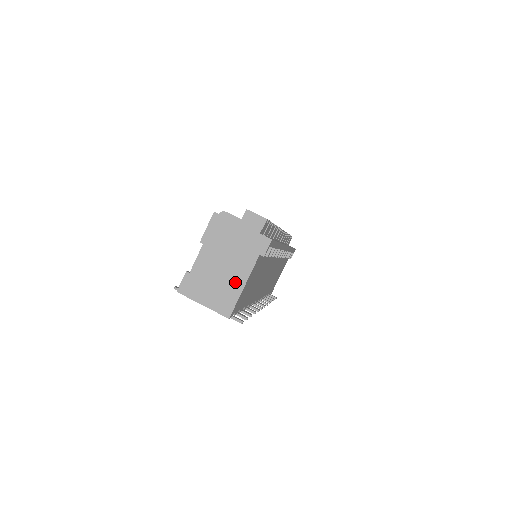
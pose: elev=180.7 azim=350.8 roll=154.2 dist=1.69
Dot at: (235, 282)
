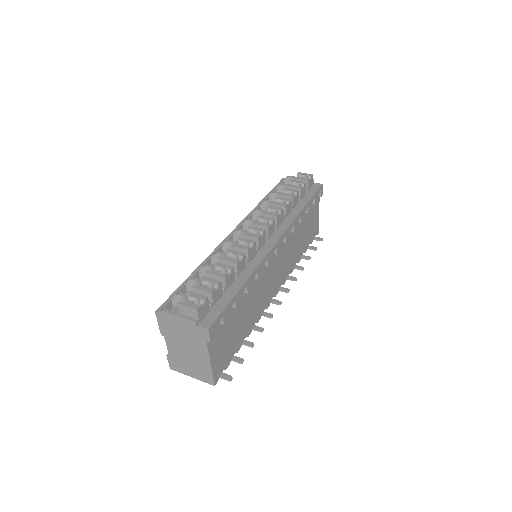
Dot at: (202, 362)
